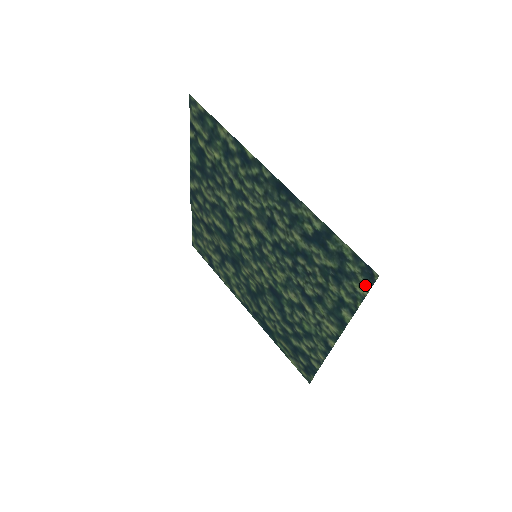
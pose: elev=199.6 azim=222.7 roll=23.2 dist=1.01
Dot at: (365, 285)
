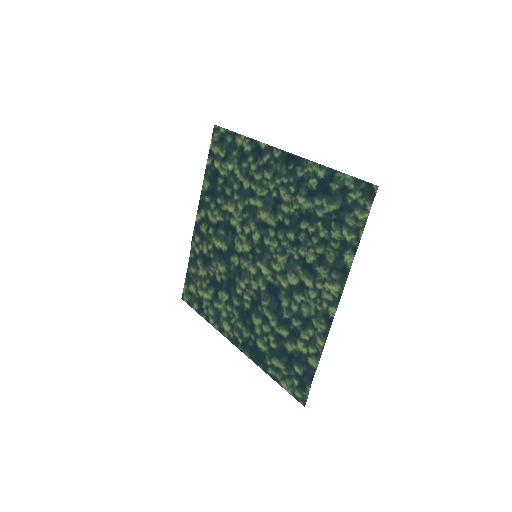
Dot at: (366, 206)
